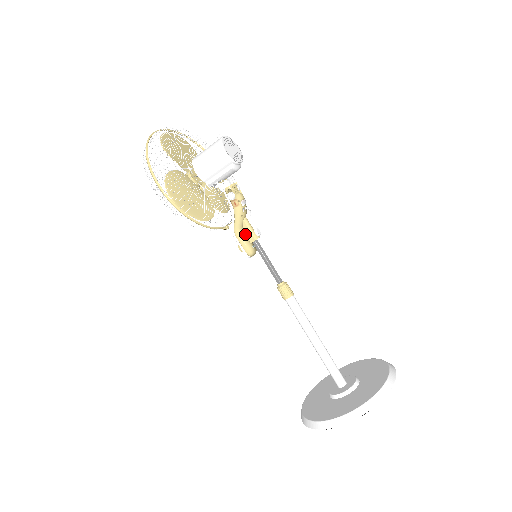
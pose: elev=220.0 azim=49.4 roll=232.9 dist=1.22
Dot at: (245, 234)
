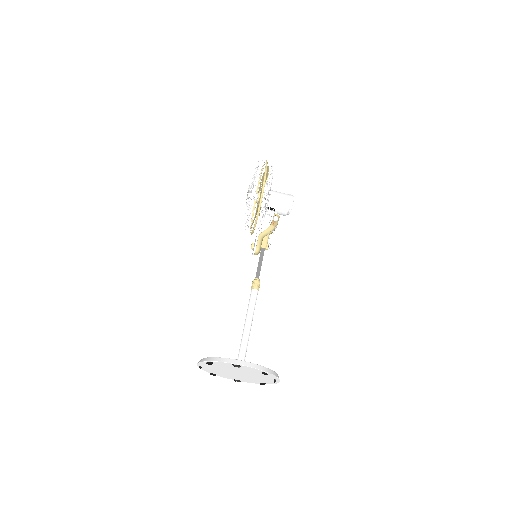
Dot at: (262, 241)
